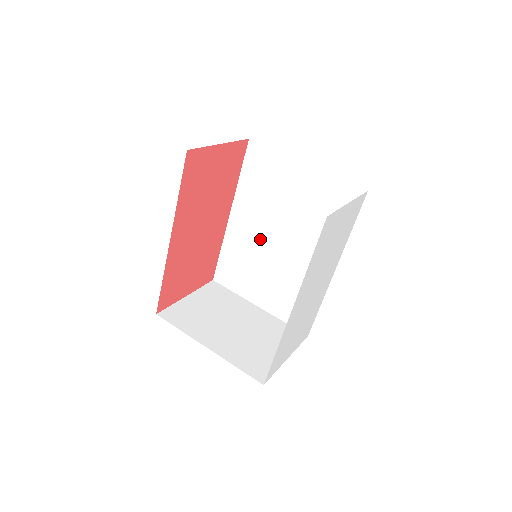
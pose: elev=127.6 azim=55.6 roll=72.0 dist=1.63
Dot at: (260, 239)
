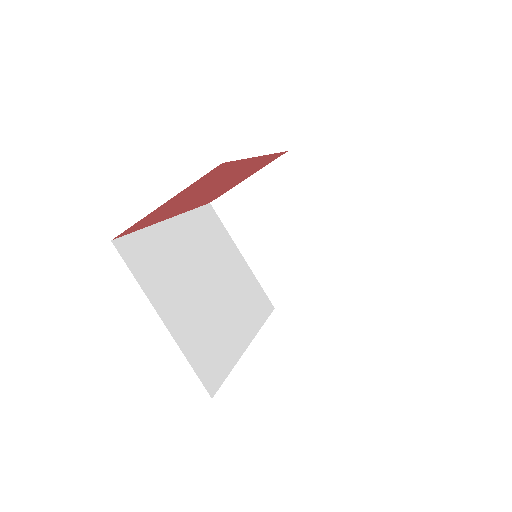
Dot at: occluded
